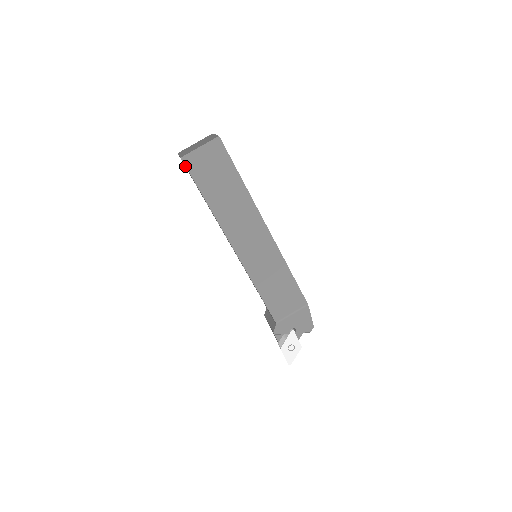
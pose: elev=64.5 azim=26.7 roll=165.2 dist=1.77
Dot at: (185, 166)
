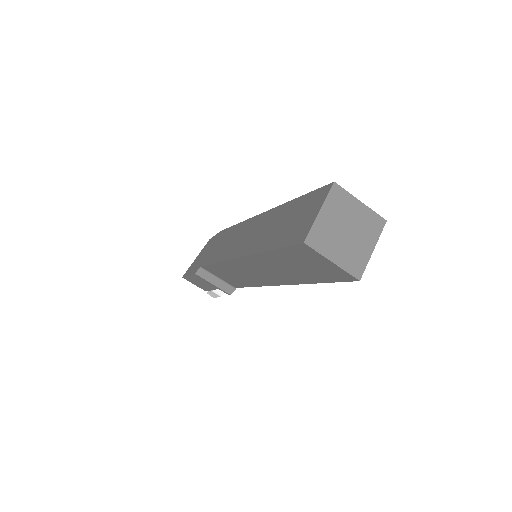
Dot at: occluded
